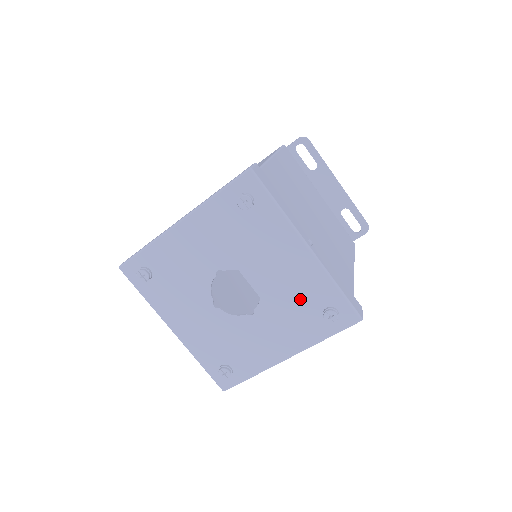
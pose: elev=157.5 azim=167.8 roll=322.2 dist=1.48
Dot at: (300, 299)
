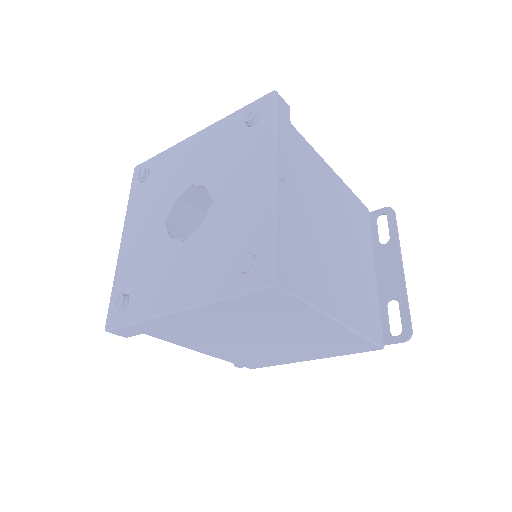
Dot at: (233, 235)
